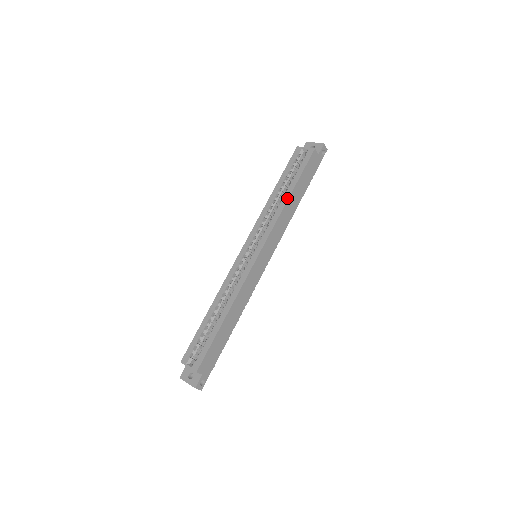
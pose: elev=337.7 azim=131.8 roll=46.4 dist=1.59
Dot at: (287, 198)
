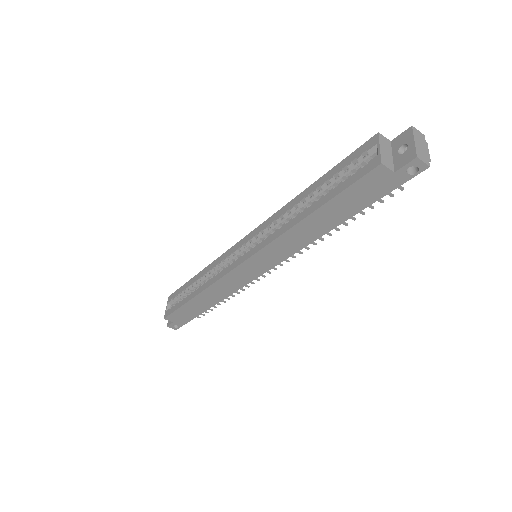
Dot at: (301, 218)
